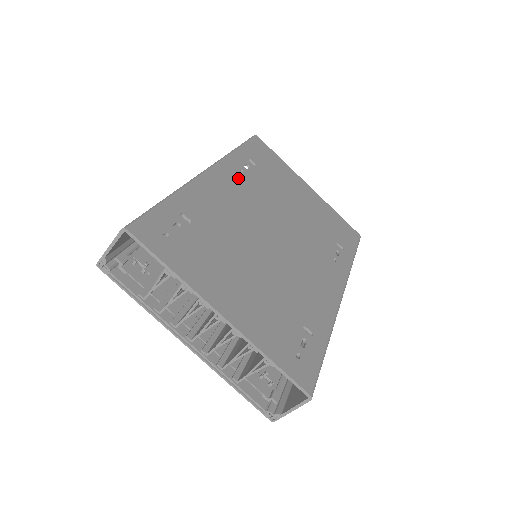
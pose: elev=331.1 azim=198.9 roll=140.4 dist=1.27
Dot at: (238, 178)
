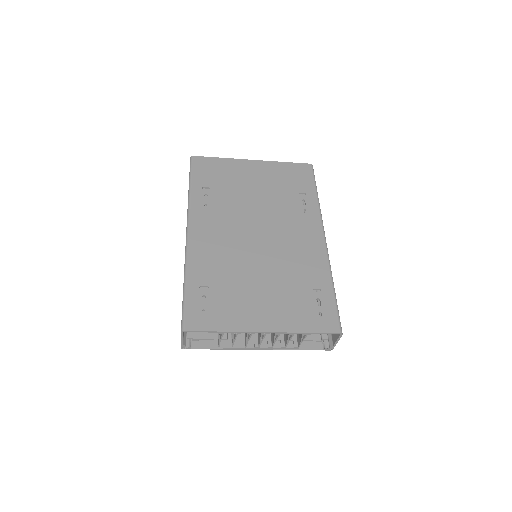
Dot at: (208, 216)
